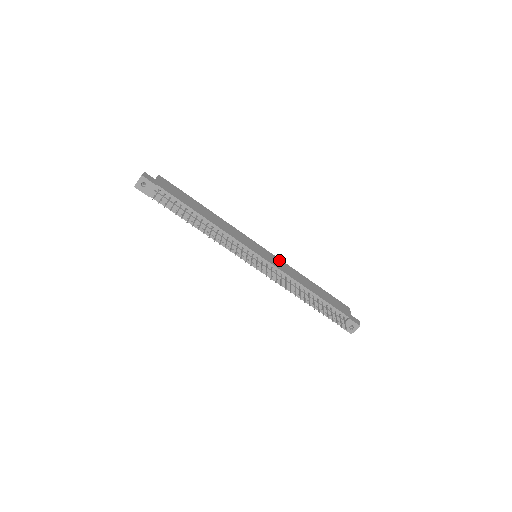
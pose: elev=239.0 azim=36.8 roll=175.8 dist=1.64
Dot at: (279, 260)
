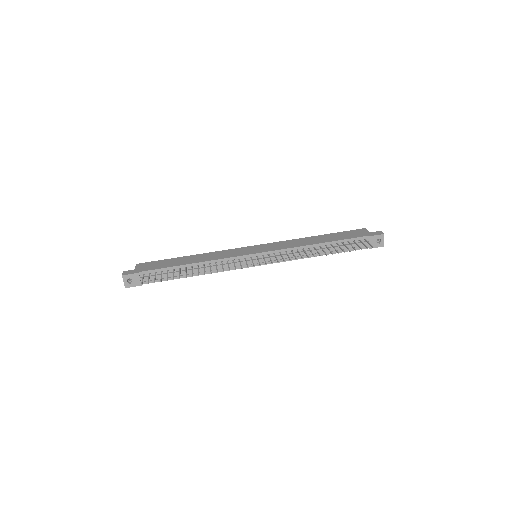
Dot at: (277, 243)
